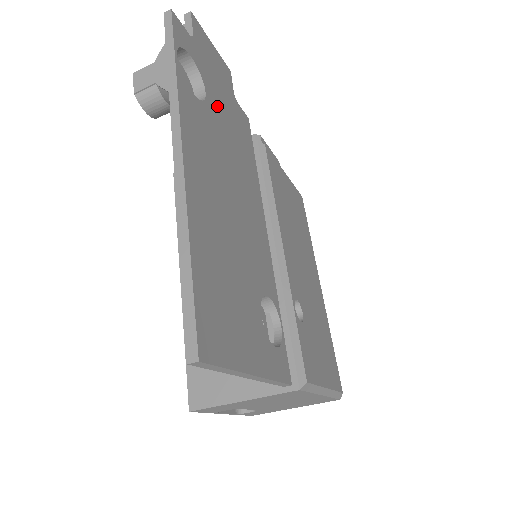
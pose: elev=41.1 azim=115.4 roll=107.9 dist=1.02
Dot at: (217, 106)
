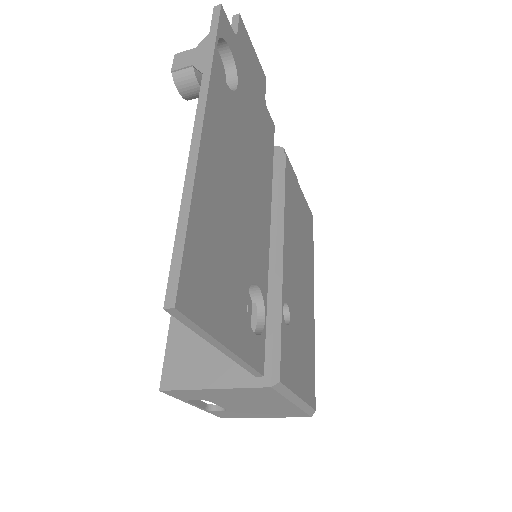
Dot at: (246, 101)
